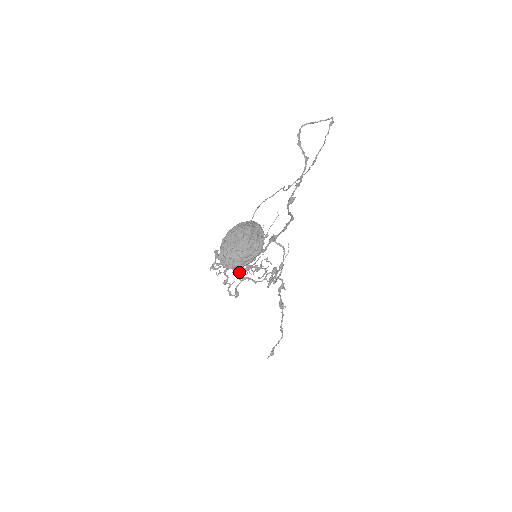
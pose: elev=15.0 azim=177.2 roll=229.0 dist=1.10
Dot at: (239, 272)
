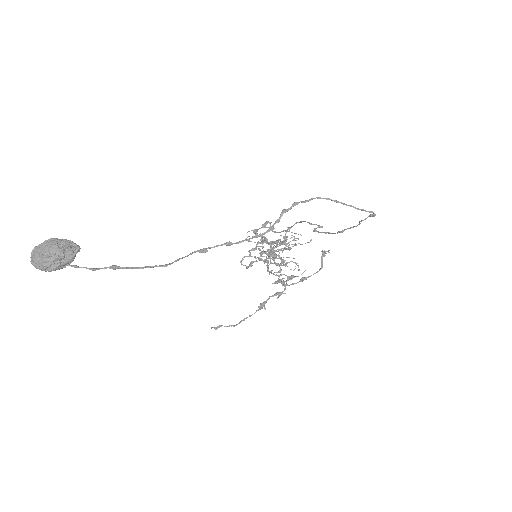
Dot at: (261, 253)
